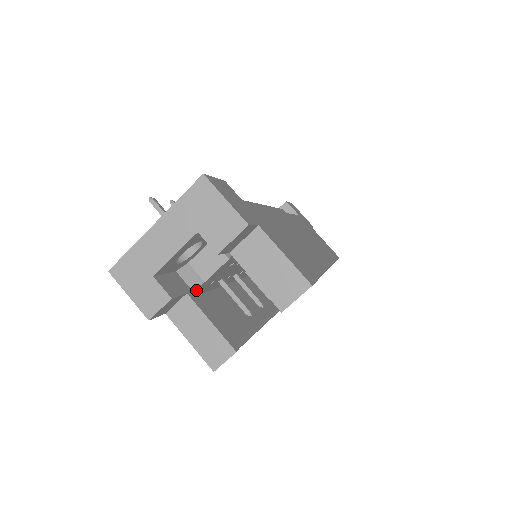
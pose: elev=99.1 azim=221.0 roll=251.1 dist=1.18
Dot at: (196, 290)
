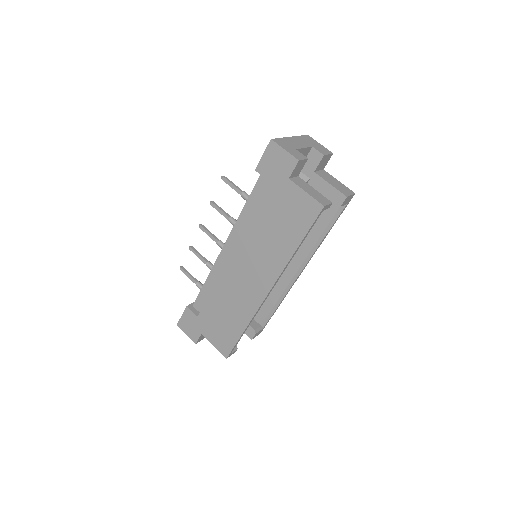
Dot at: occluded
